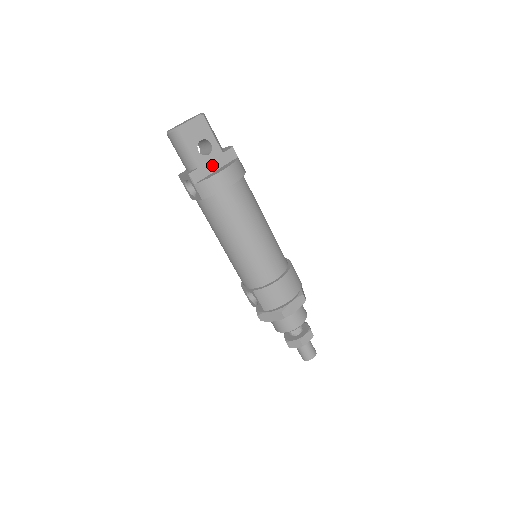
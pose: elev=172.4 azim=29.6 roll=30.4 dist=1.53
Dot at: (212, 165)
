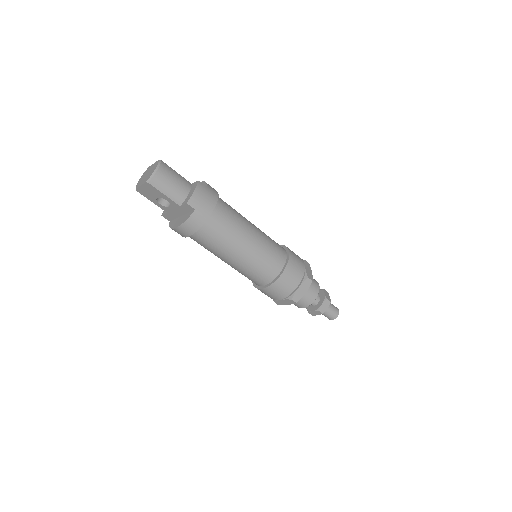
Dot at: (176, 212)
